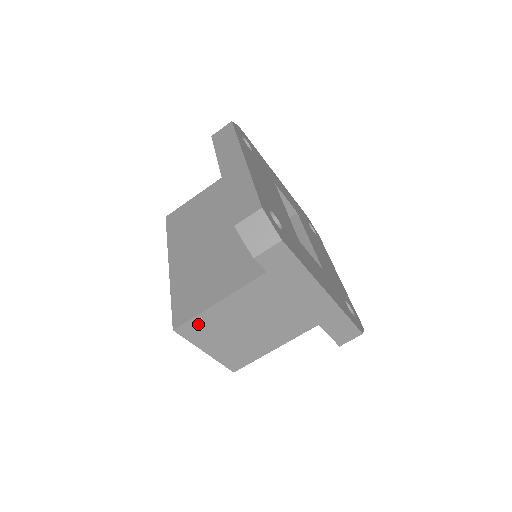
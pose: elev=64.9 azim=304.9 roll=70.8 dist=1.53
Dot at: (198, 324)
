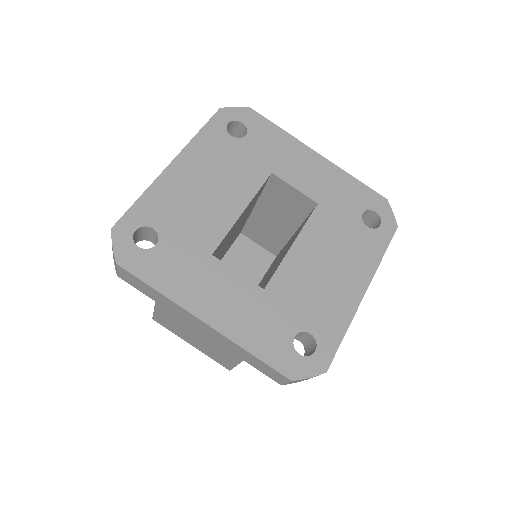
Dot at: (162, 319)
